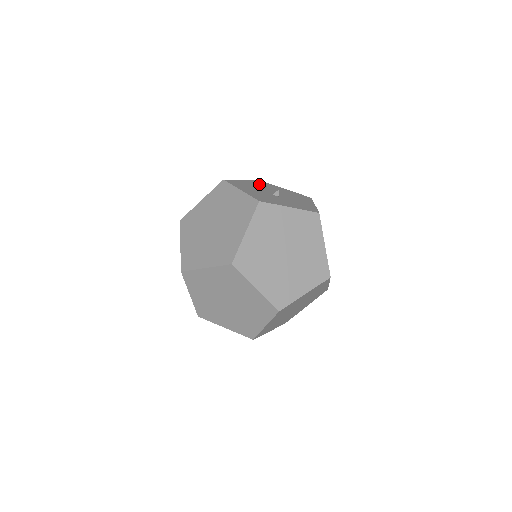
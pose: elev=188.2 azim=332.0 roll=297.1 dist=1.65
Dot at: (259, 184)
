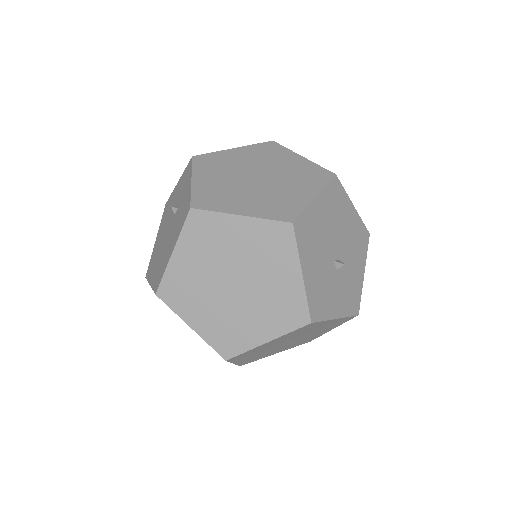
Dot at: (331, 208)
